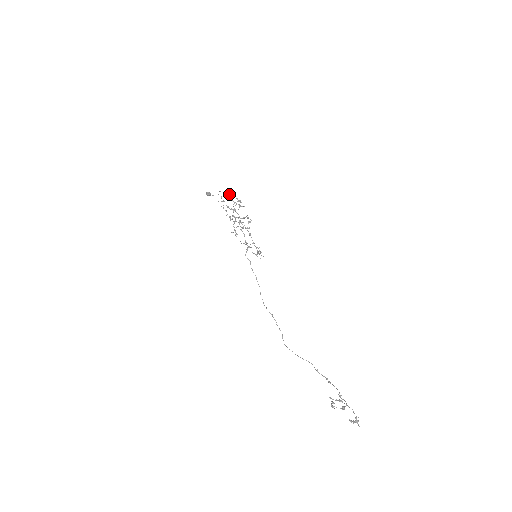
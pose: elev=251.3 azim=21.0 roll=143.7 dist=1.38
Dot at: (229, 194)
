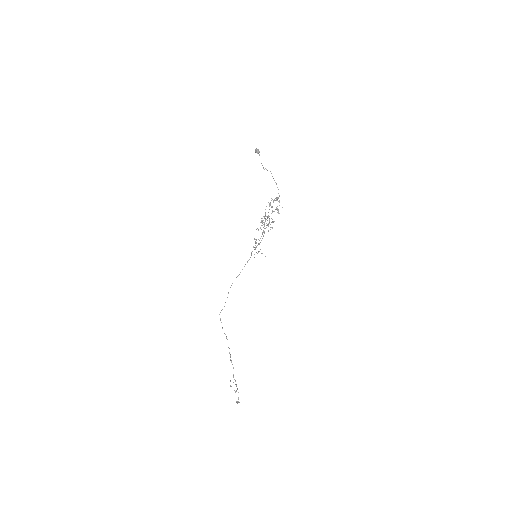
Dot at: occluded
